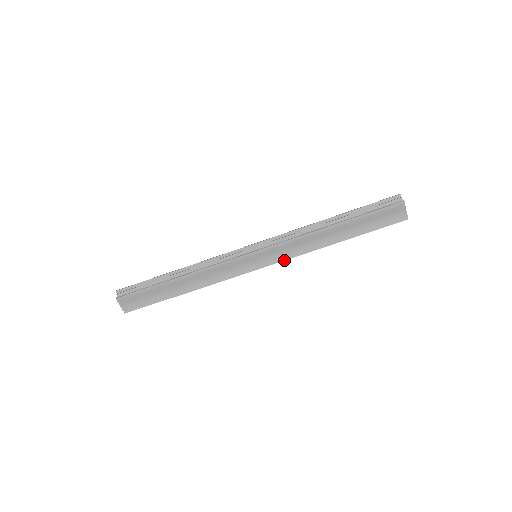
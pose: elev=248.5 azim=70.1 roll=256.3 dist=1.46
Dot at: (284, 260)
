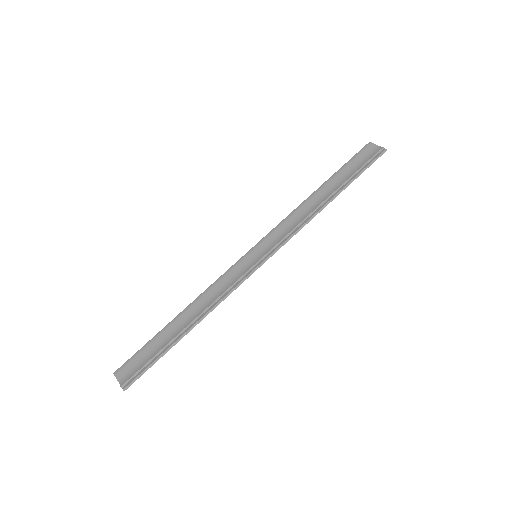
Dot at: (285, 241)
